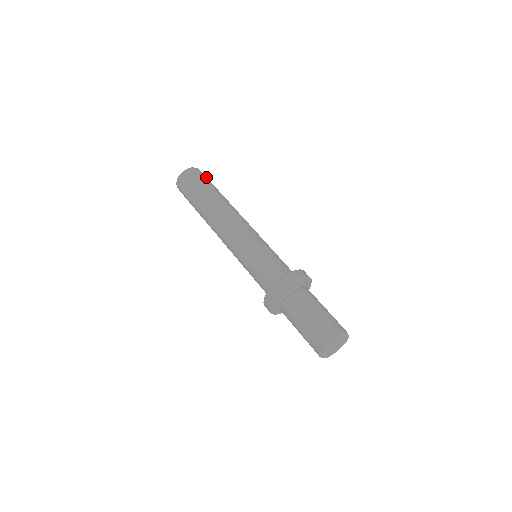
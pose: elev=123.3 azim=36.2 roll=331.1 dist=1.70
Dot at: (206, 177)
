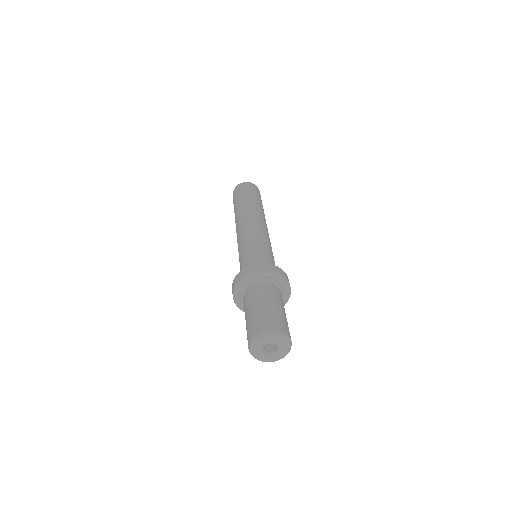
Dot at: (250, 188)
